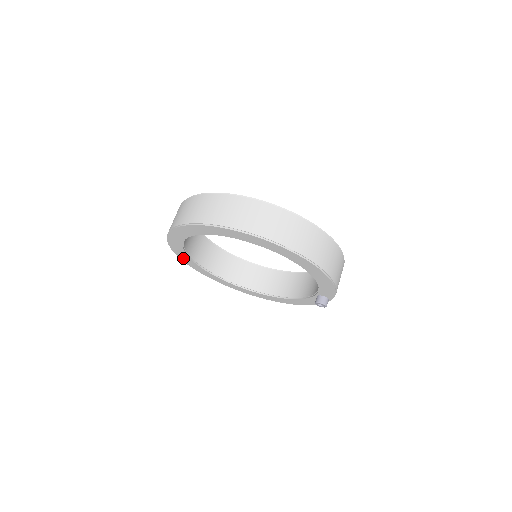
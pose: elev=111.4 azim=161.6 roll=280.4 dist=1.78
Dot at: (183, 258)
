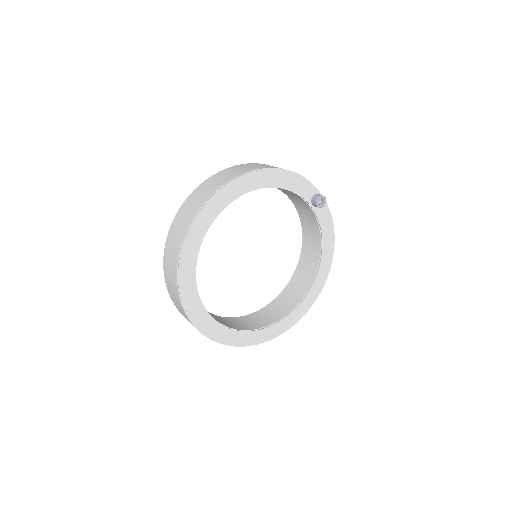
Dot at: (243, 342)
